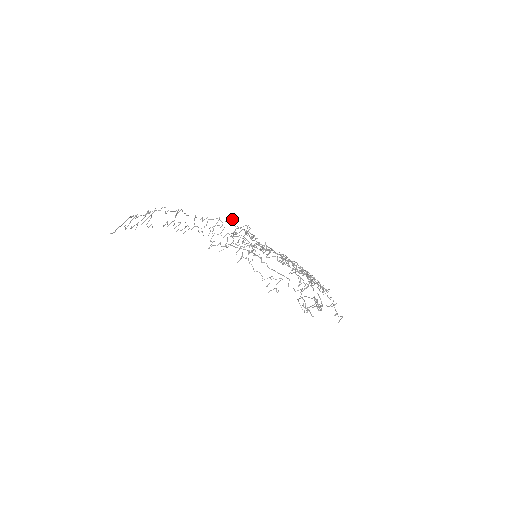
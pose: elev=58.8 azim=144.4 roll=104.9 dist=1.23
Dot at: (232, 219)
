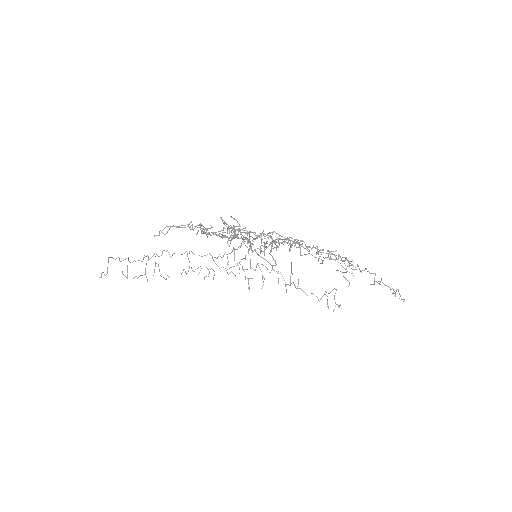
Dot at: occluded
